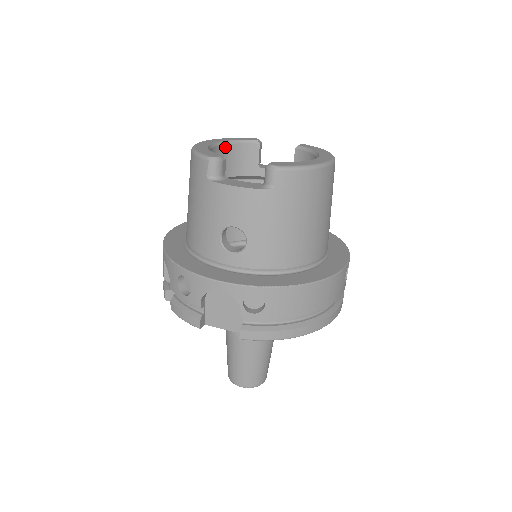
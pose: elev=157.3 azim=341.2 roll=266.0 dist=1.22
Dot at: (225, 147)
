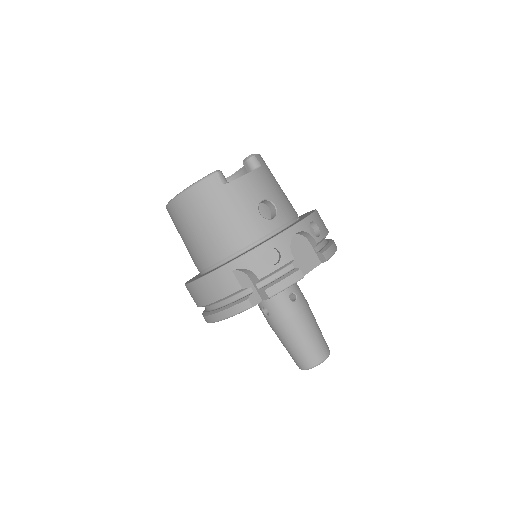
Dot at: occluded
